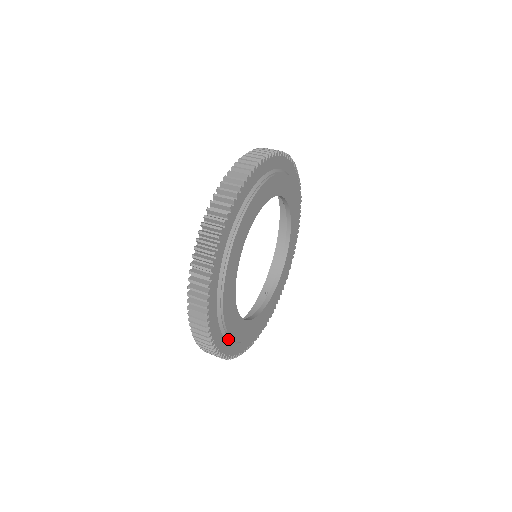
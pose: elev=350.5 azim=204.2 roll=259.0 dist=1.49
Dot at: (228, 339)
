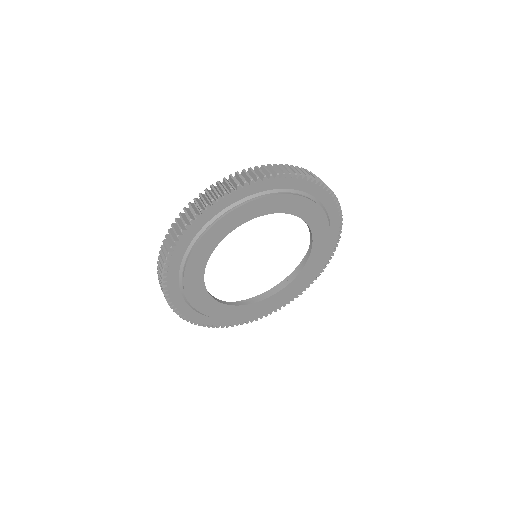
Dot at: (200, 233)
